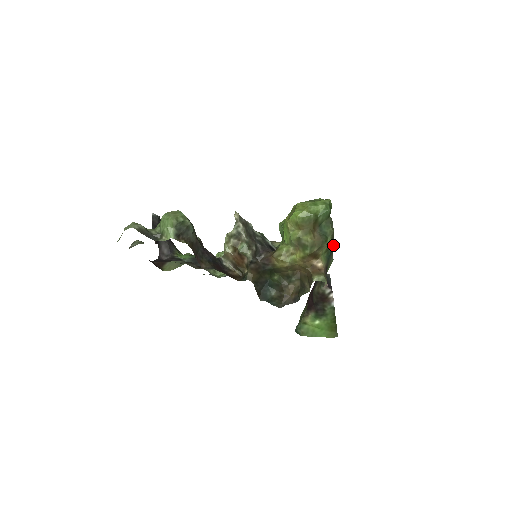
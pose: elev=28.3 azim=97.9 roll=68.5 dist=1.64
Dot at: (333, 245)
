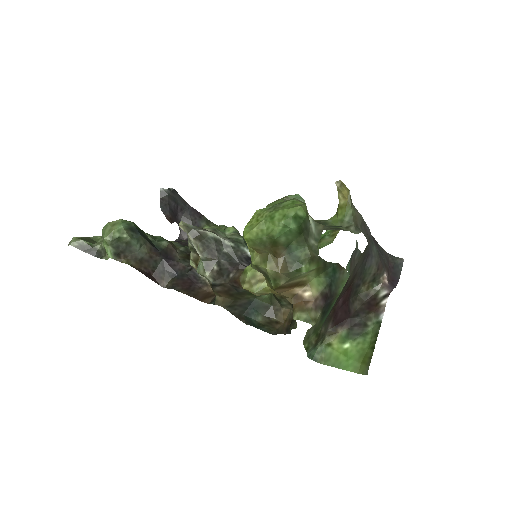
Dot at: (333, 263)
